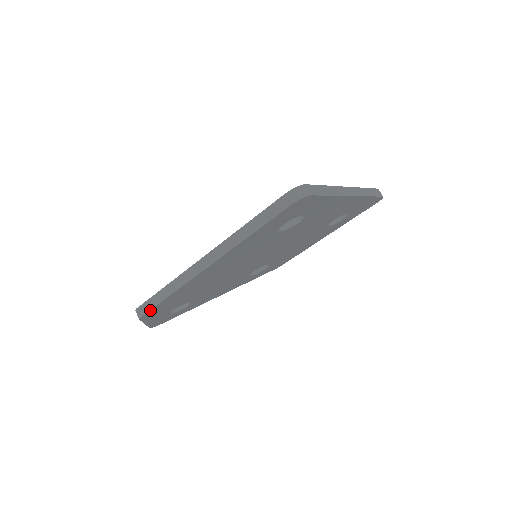
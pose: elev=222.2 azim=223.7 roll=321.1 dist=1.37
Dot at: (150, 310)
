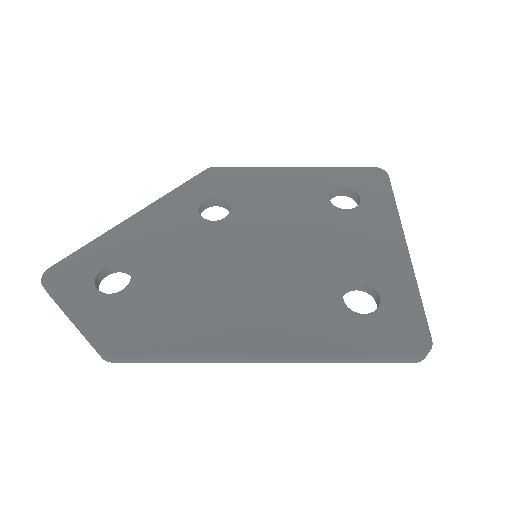
Dot at: (135, 361)
